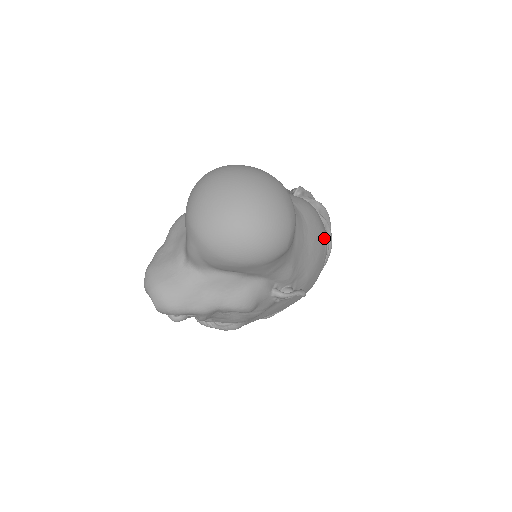
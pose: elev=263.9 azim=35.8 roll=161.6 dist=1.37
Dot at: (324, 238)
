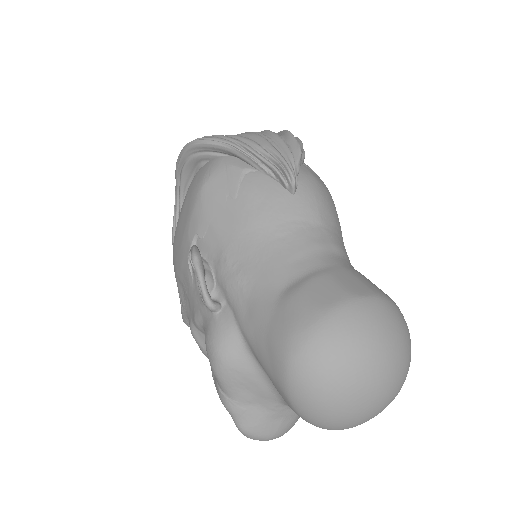
Dot at: occluded
